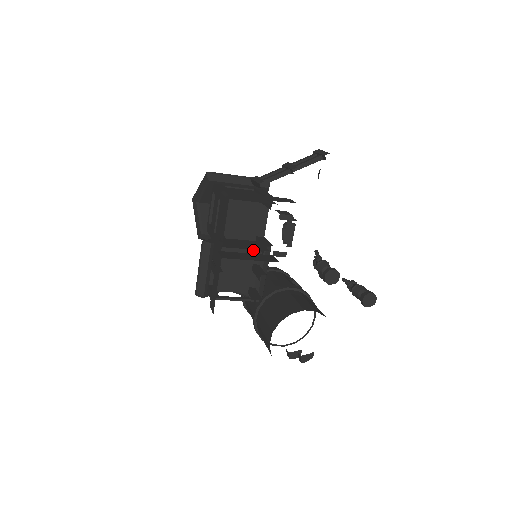
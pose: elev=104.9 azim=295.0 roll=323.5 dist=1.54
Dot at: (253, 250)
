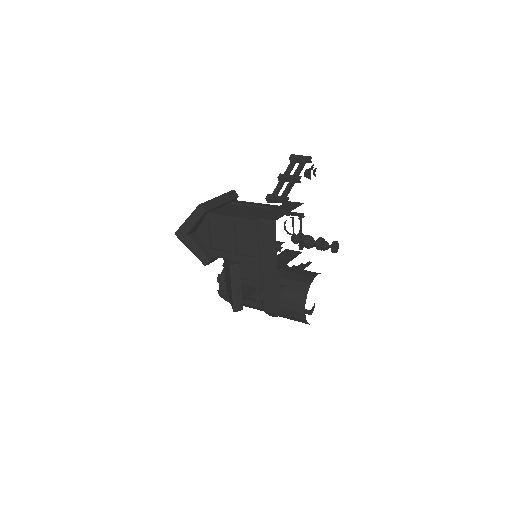
Dot at: occluded
